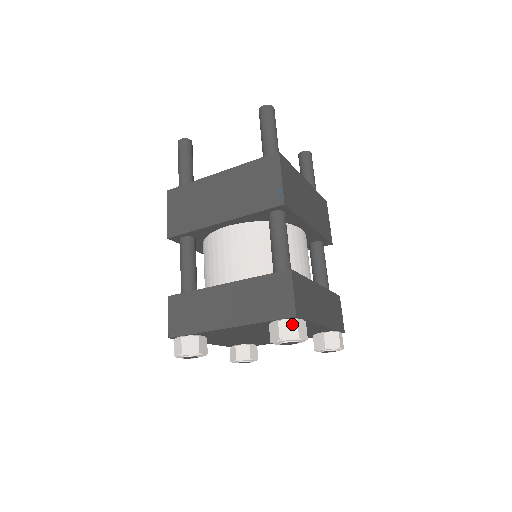
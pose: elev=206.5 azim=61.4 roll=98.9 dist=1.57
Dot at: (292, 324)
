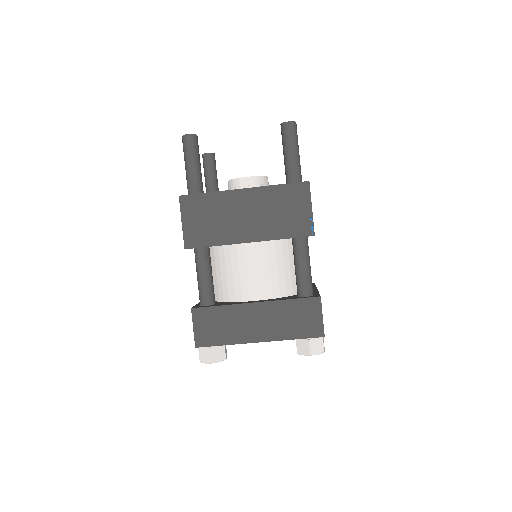
Dot at: (319, 341)
